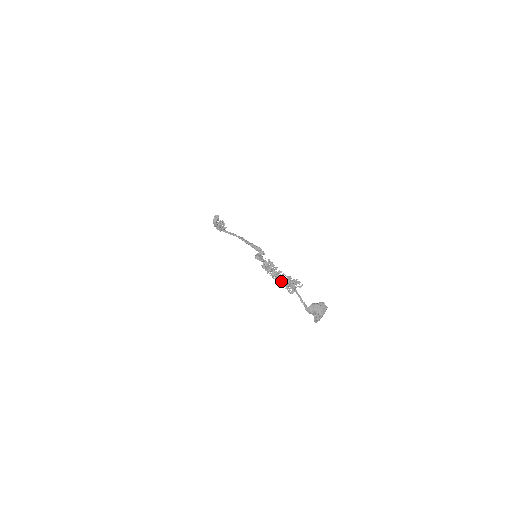
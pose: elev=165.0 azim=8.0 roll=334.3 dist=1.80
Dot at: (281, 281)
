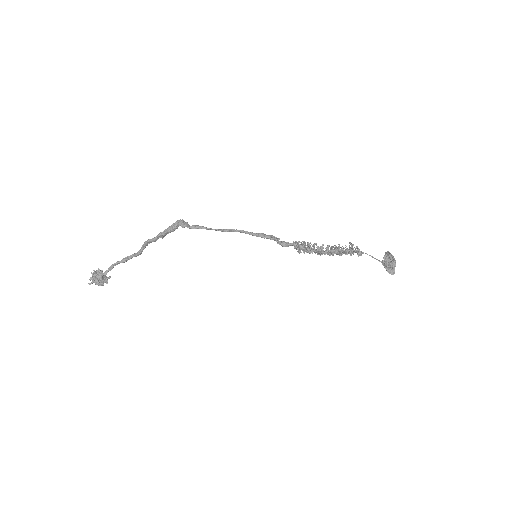
Dot at: (337, 252)
